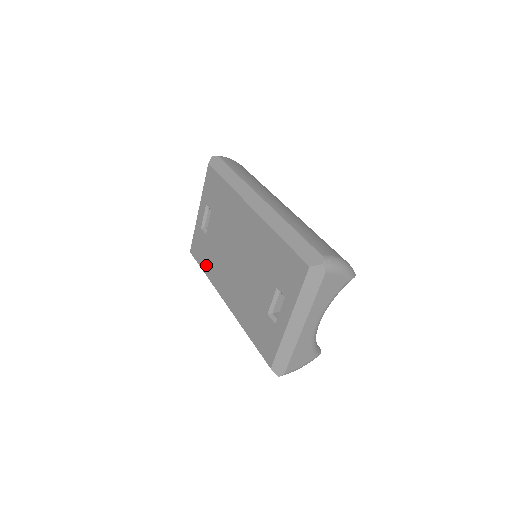
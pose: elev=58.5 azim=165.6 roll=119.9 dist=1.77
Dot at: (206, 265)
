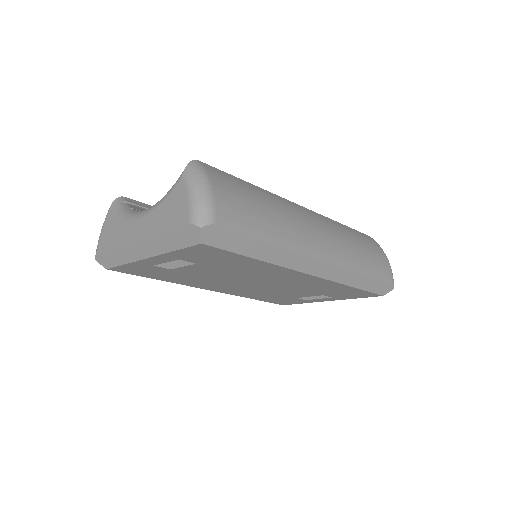
Dot at: (165, 279)
